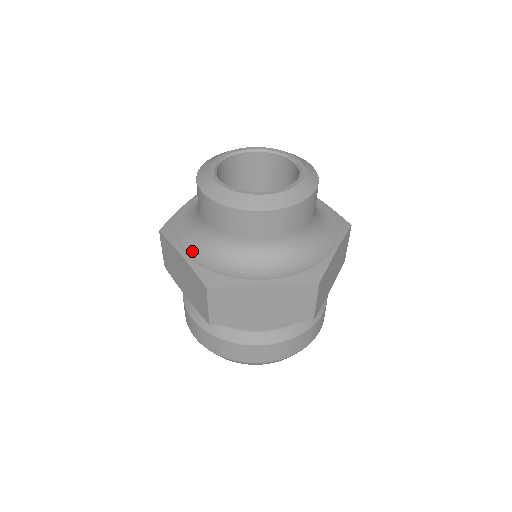
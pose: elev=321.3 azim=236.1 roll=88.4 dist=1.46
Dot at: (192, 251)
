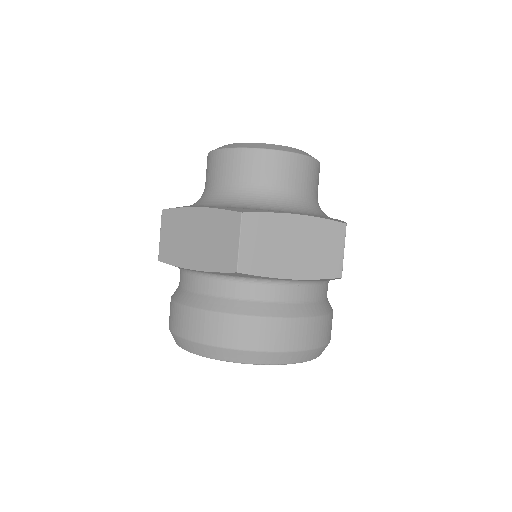
Dot at: (210, 206)
